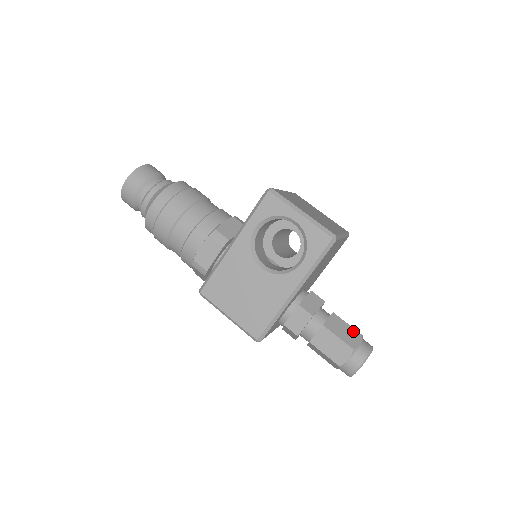
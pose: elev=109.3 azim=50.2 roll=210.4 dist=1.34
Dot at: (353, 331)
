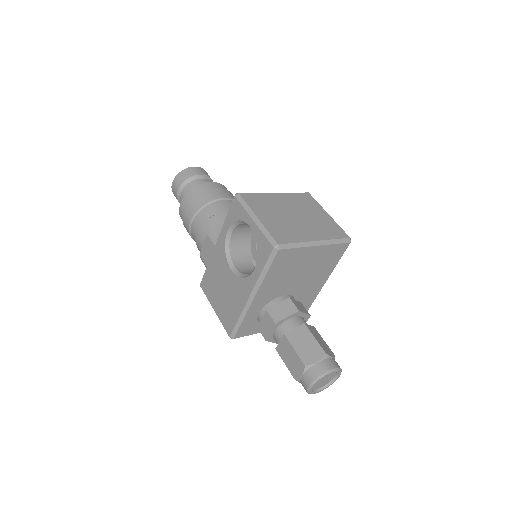
Dot at: (317, 347)
